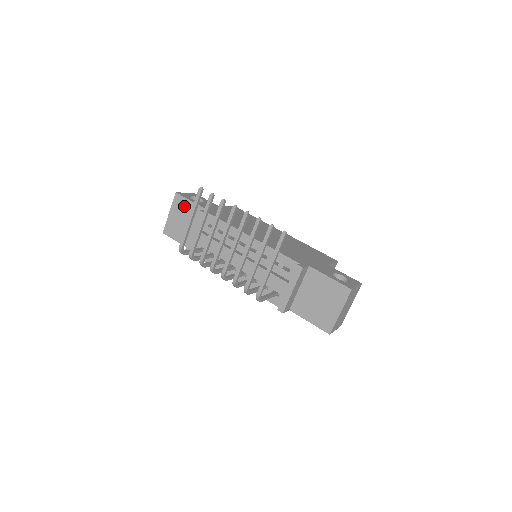
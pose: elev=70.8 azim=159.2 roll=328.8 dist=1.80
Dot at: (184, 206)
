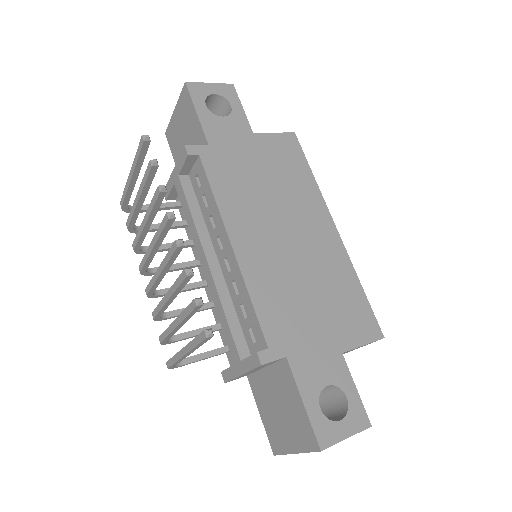
Dot at: (188, 113)
